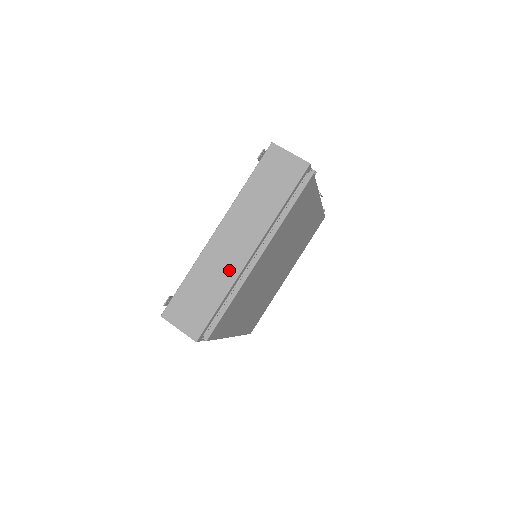
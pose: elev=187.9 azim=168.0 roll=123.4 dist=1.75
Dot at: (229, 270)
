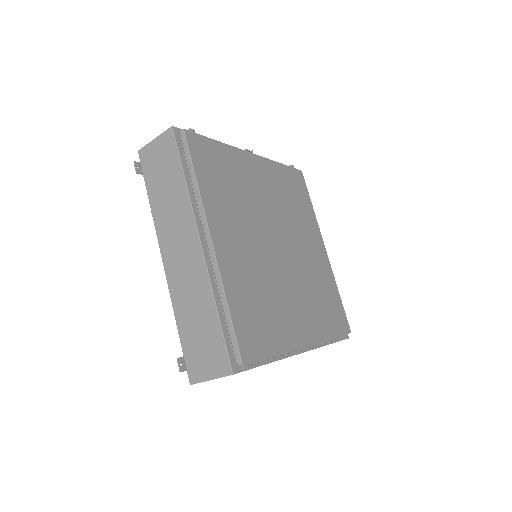
Dot at: (198, 280)
